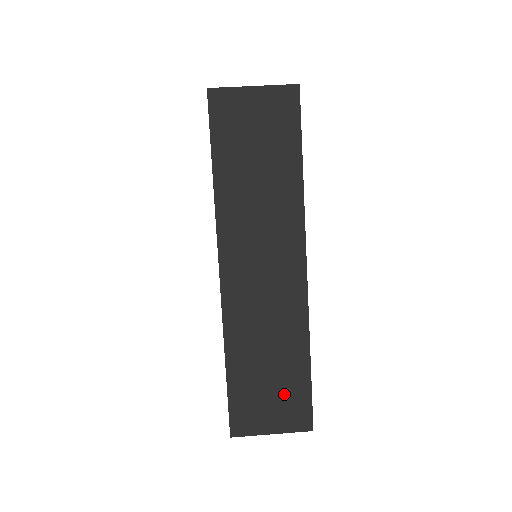
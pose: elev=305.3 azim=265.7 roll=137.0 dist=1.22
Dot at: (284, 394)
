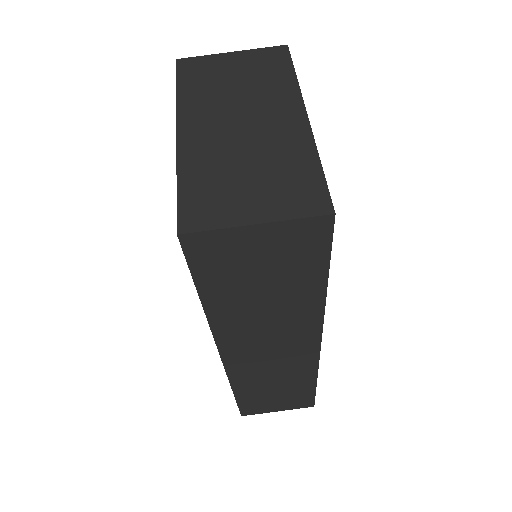
Dot at: (290, 398)
